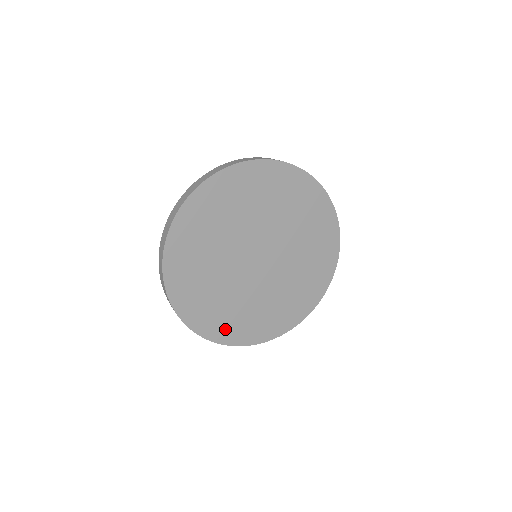
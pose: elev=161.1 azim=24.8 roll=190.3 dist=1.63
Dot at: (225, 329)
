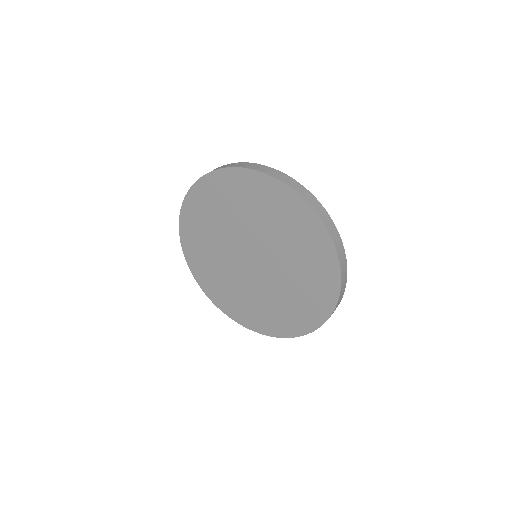
Dot at: (197, 261)
